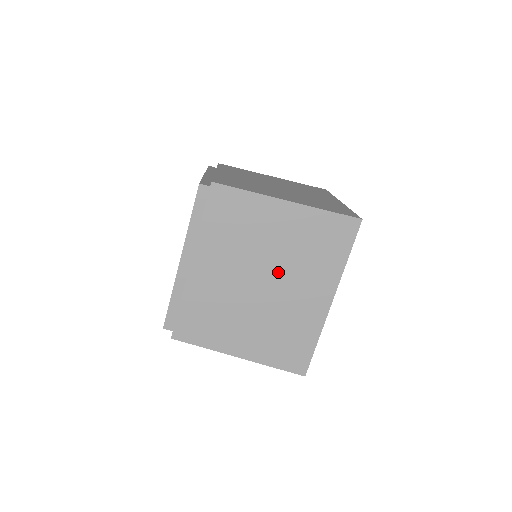
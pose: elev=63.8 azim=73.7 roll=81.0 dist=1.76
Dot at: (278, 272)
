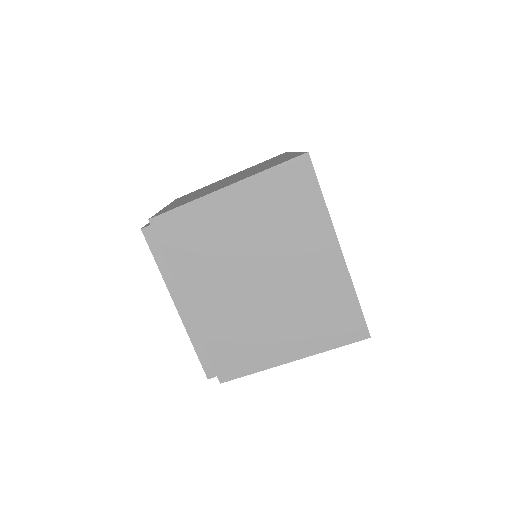
Dot at: (268, 257)
